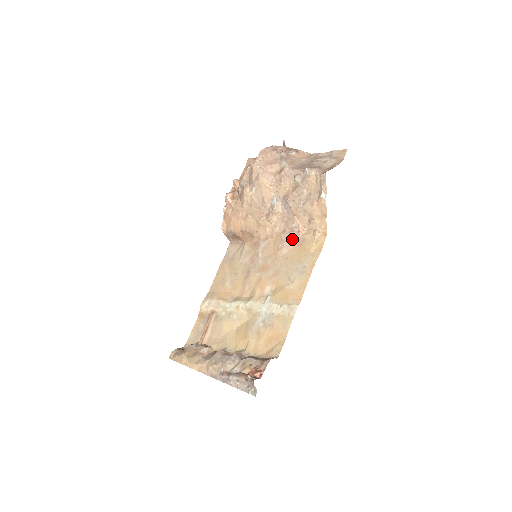
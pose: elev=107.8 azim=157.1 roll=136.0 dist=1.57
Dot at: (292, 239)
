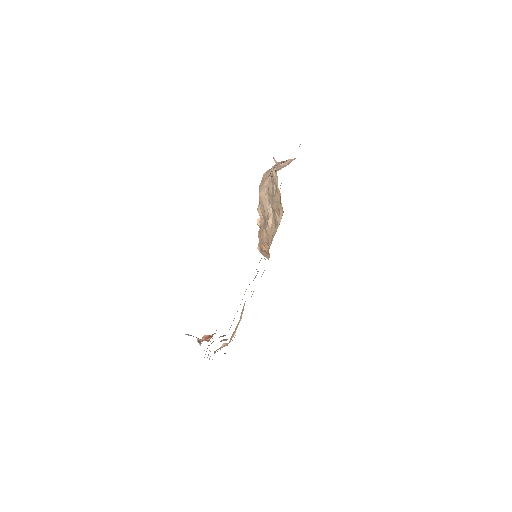
Dot at: occluded
